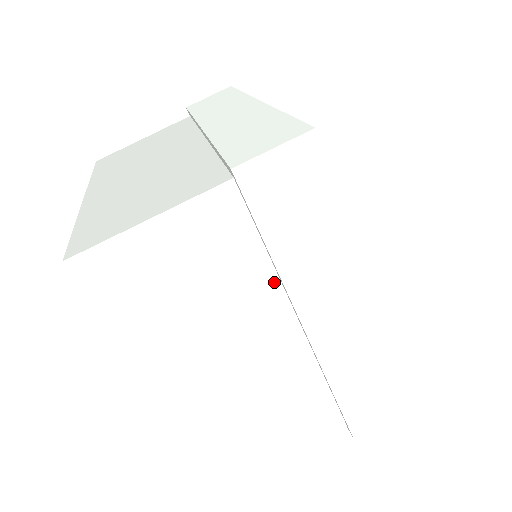
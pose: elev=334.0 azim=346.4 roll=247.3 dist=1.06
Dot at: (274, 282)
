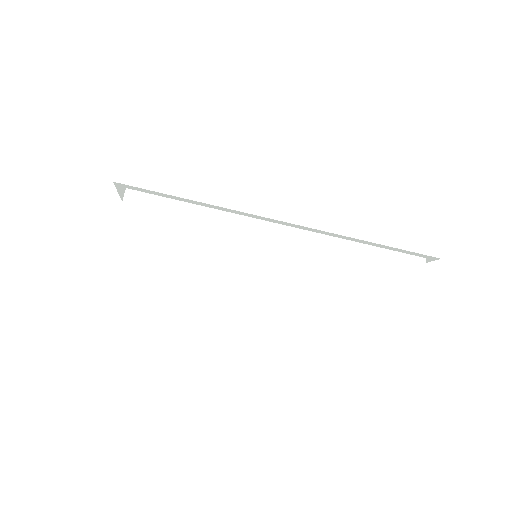
Dot at: (227, 218)
